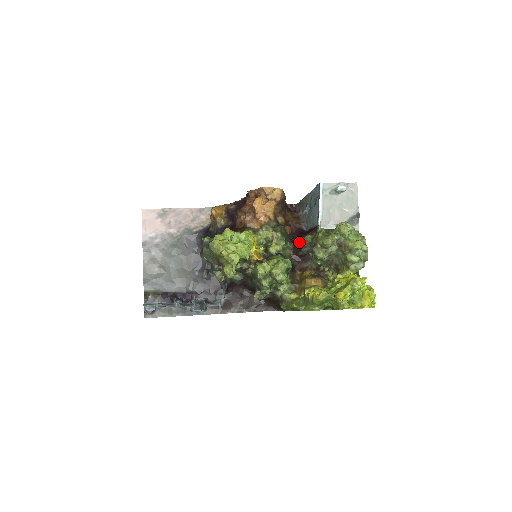
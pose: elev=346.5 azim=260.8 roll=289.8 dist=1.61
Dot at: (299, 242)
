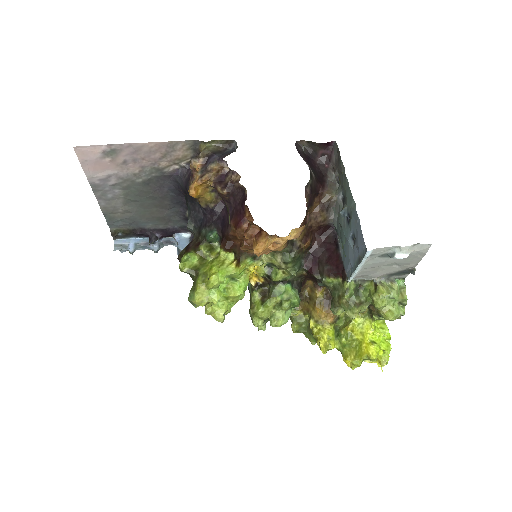
Dot at: (316, 278)
